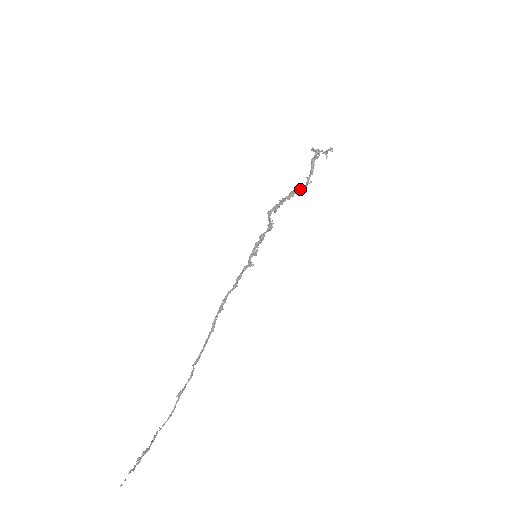
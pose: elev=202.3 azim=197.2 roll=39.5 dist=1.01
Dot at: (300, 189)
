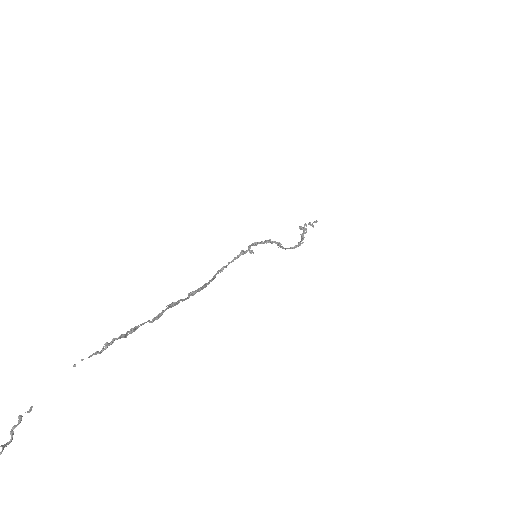
Dot at: (294, 246)
